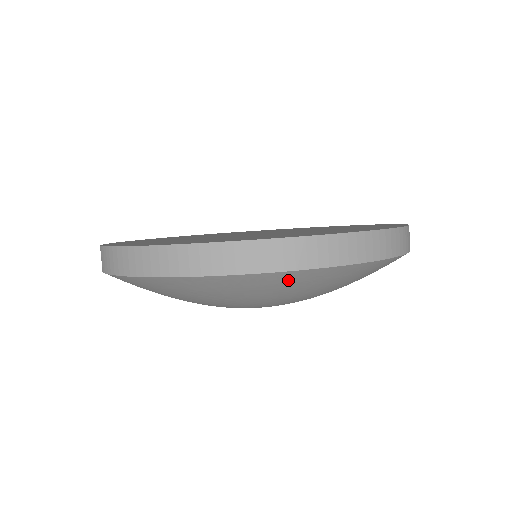
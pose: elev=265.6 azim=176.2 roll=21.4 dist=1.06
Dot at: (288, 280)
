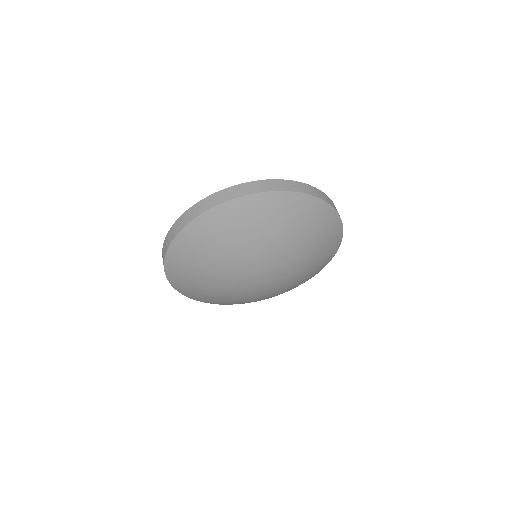
Dot at: (308, 206)
